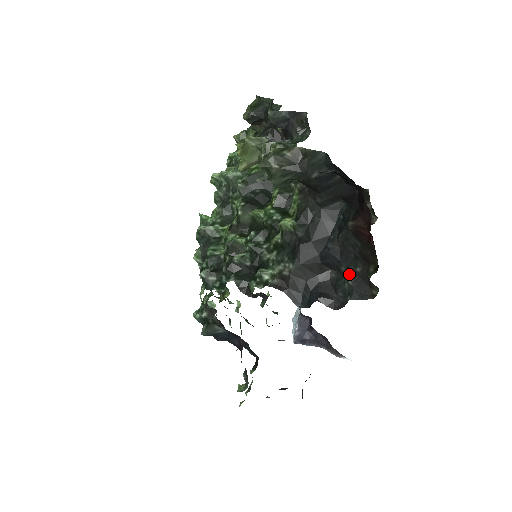
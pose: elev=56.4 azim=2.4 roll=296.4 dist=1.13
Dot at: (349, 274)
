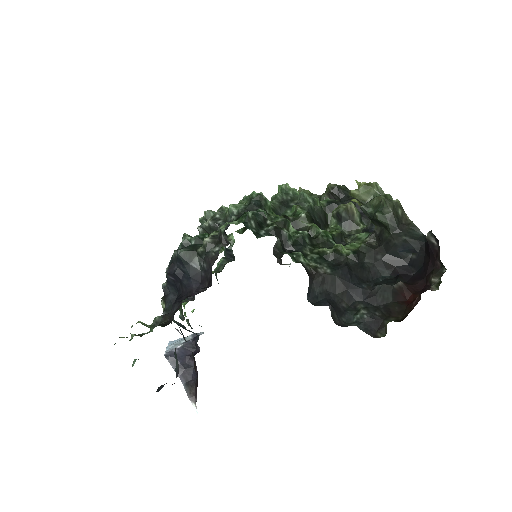
Dot at: (367, 311)
